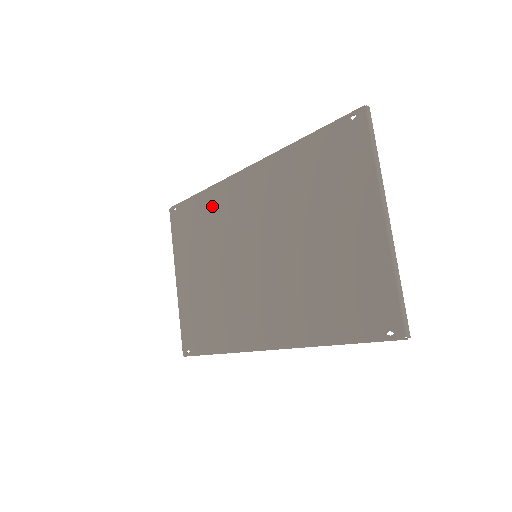
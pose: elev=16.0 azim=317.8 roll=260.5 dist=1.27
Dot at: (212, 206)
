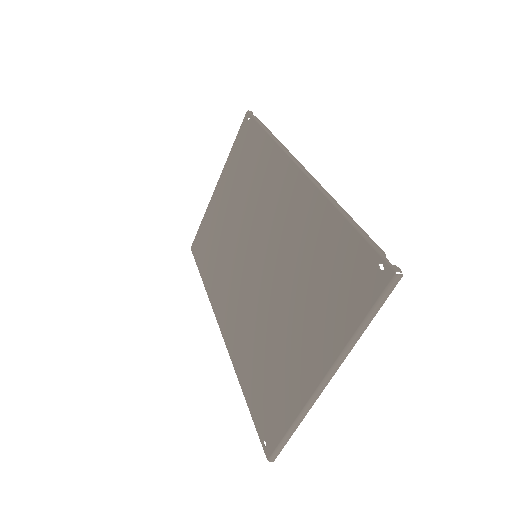
Dot at: (264, 162)
